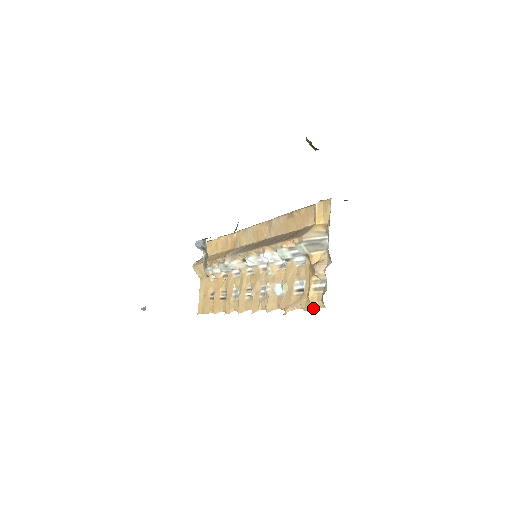
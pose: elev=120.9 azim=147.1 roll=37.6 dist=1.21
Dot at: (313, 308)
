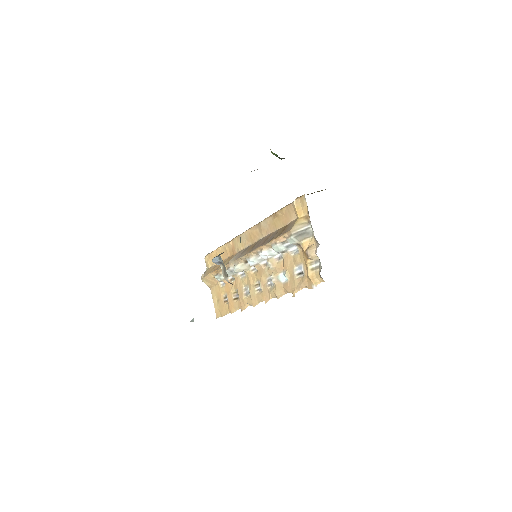
Dot at: (315, 285)
